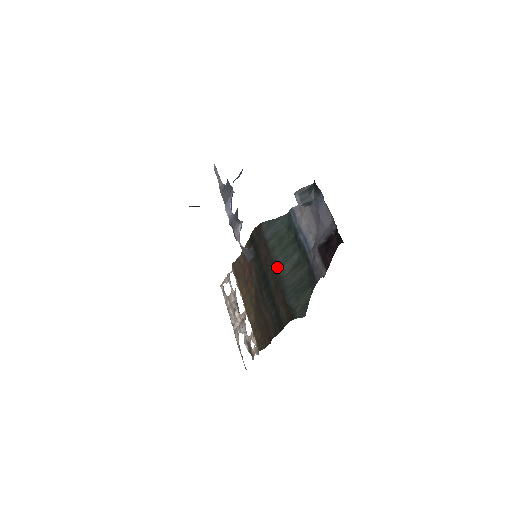
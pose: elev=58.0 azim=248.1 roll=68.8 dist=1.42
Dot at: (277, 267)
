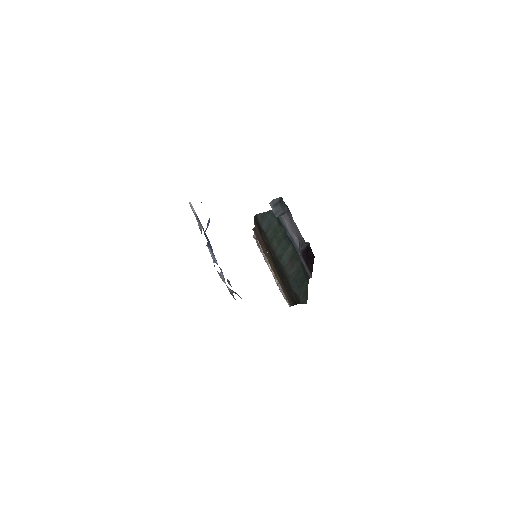
Dot at: (278, 258)
